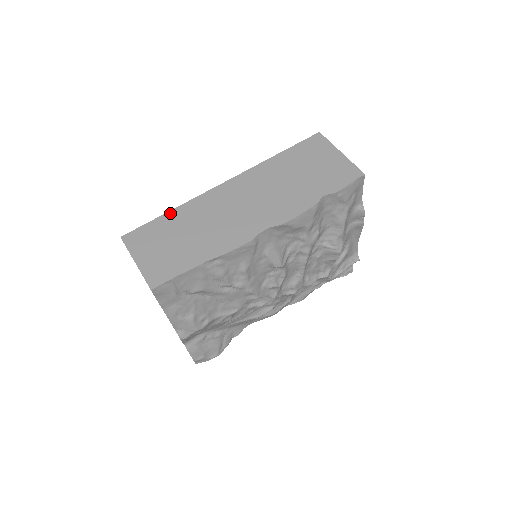
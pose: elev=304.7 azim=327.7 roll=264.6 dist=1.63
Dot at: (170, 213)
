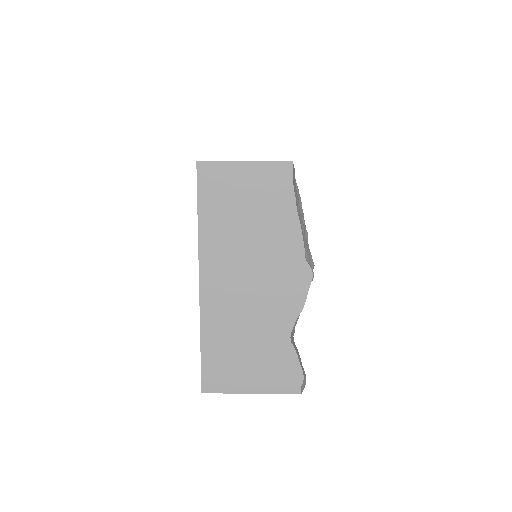
Dot at: occluded
